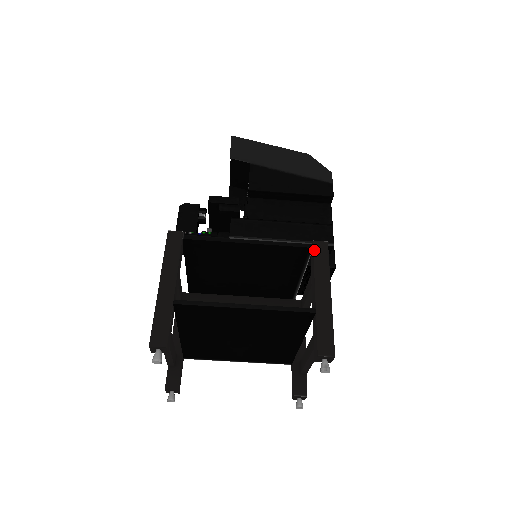
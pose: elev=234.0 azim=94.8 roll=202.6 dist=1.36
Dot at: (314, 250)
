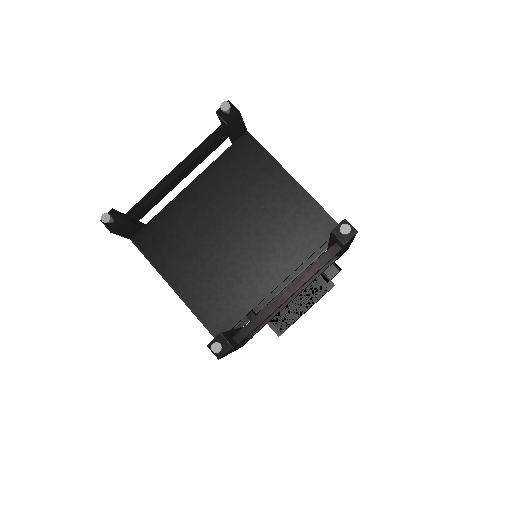
Dot at: occluded
